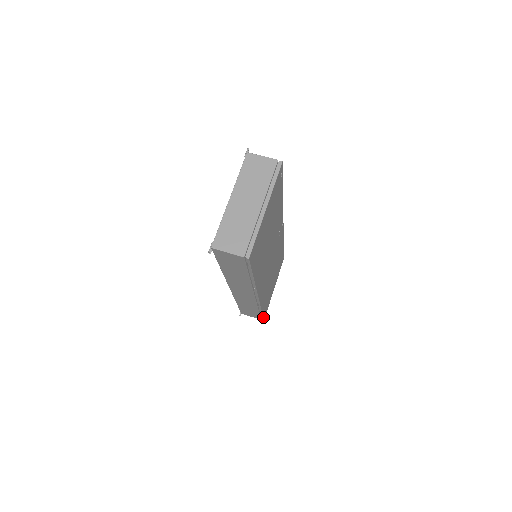
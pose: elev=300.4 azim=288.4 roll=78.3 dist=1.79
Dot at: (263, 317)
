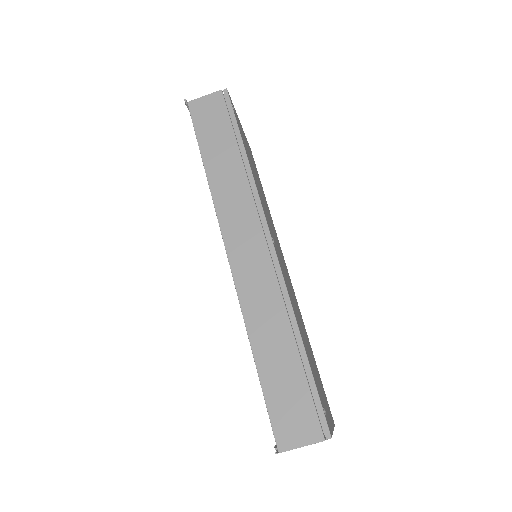
Dot at: occluded
